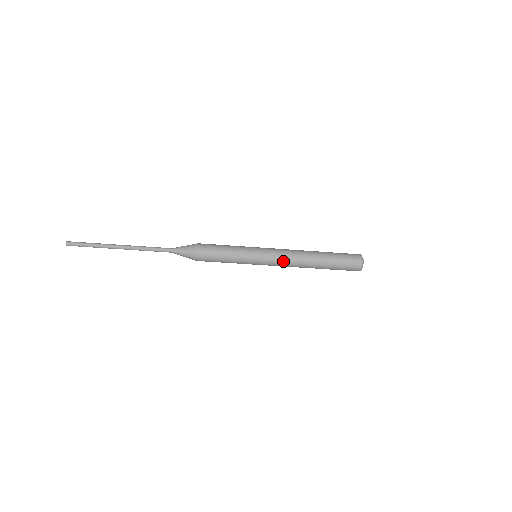
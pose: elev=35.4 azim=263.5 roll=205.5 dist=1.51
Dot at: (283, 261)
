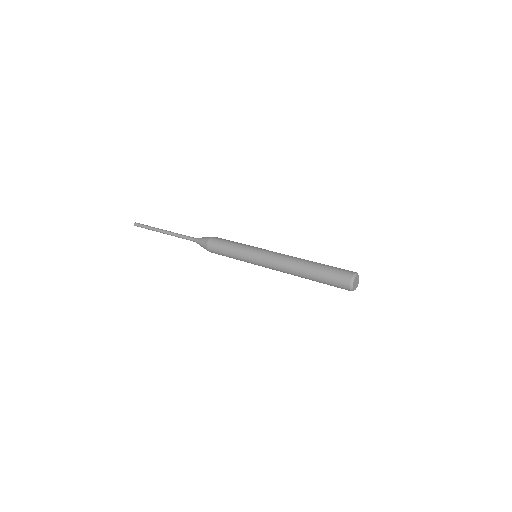
Dot at: occluded
